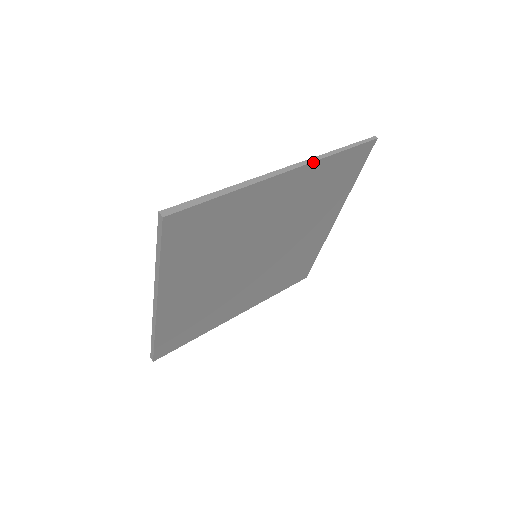
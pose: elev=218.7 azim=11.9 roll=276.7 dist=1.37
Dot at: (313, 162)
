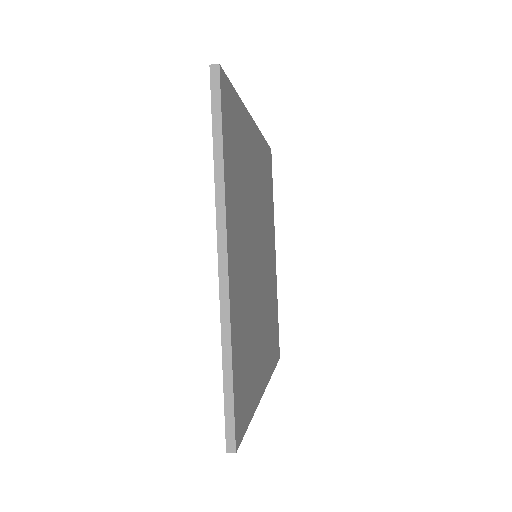
Dot at: (258, 130)
